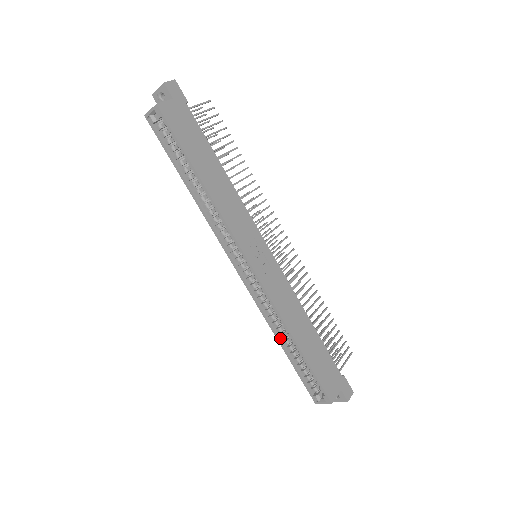
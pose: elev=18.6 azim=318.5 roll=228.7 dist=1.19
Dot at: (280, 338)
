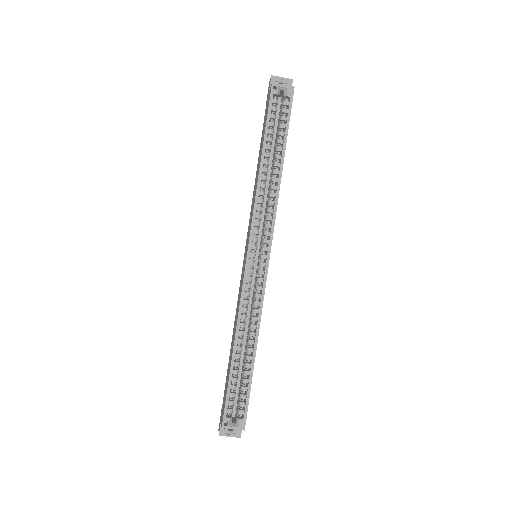
Dot at: occluded
